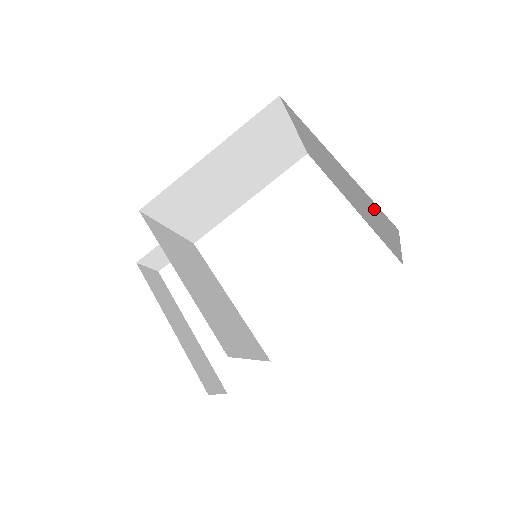
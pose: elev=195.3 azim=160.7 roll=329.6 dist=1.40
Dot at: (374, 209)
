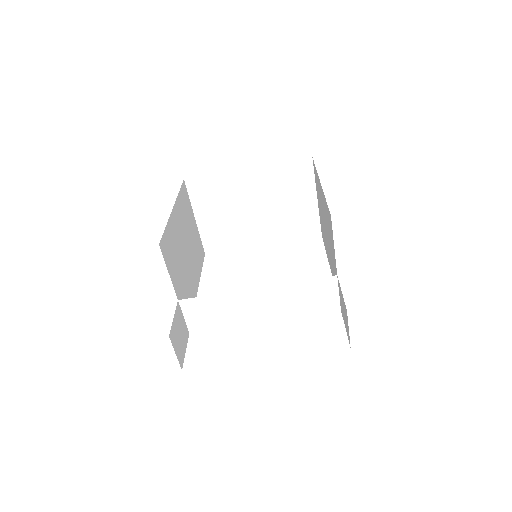
Dot at: (289, 177)
